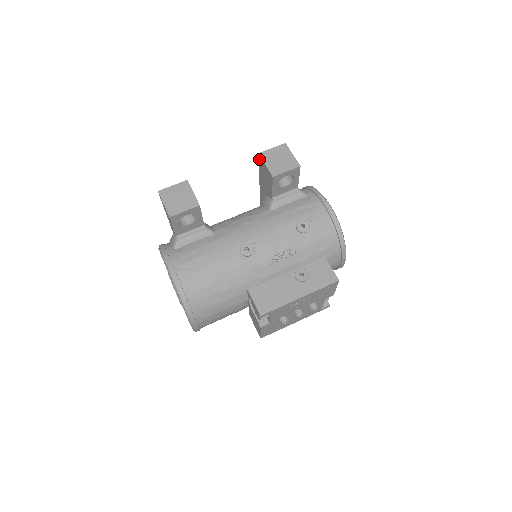
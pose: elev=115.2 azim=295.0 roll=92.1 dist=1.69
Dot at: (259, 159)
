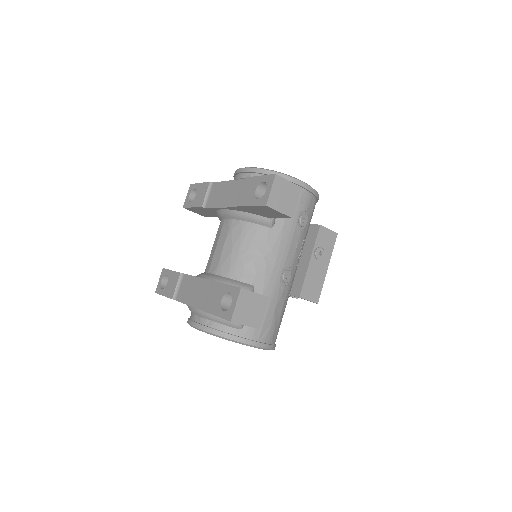
Dot at: (263, 207)
